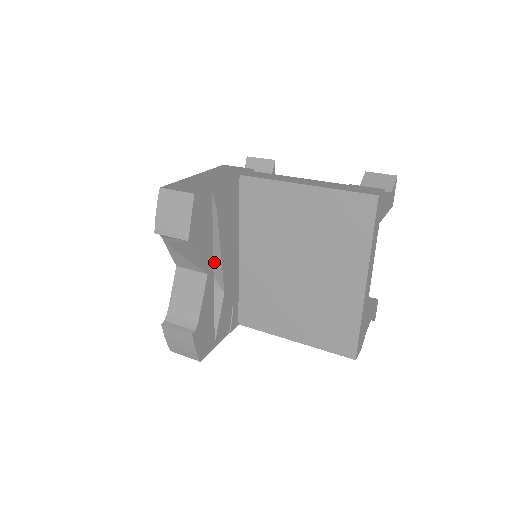
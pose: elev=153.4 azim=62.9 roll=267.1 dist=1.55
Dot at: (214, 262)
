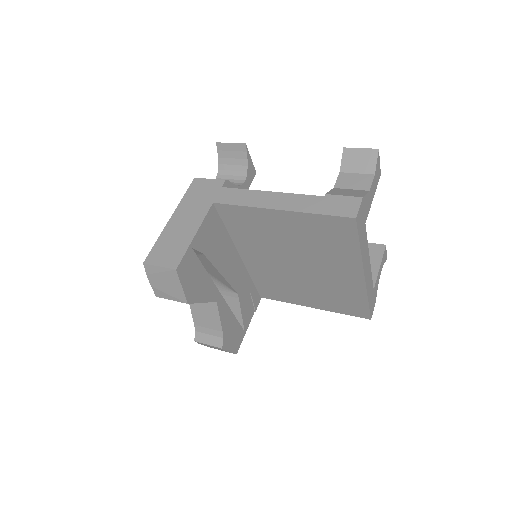
Dot at: (219, 278)
